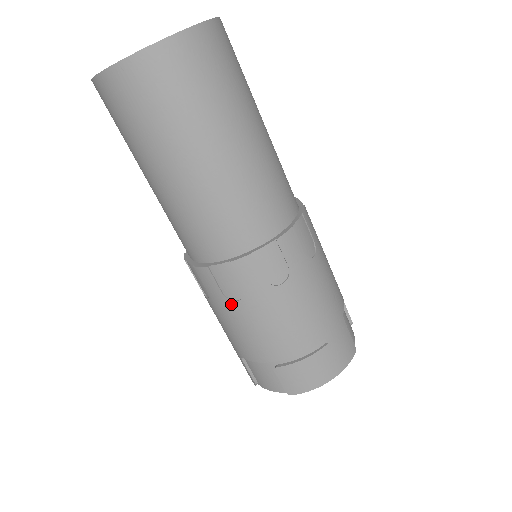
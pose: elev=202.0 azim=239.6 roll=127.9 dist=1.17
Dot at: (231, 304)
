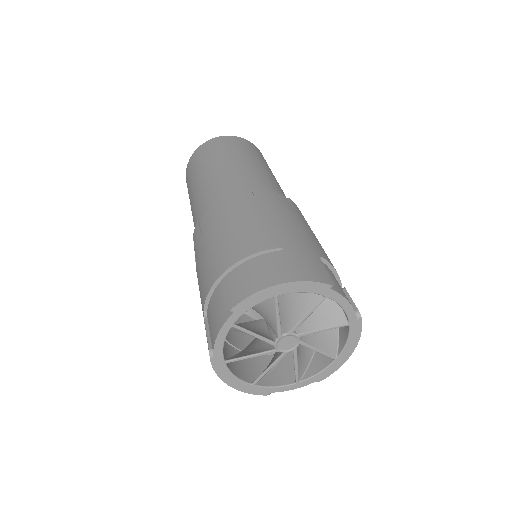
Dot at: (204, 239)
